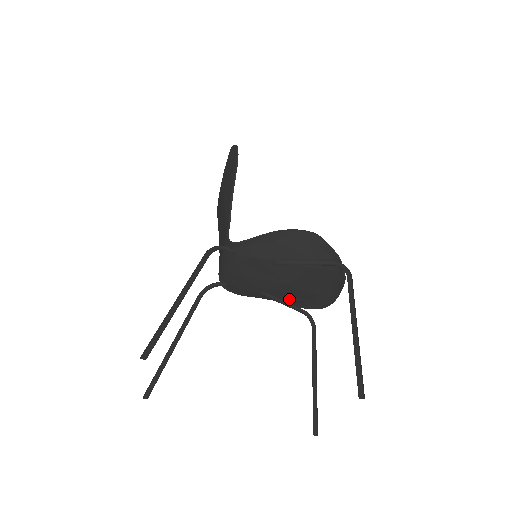
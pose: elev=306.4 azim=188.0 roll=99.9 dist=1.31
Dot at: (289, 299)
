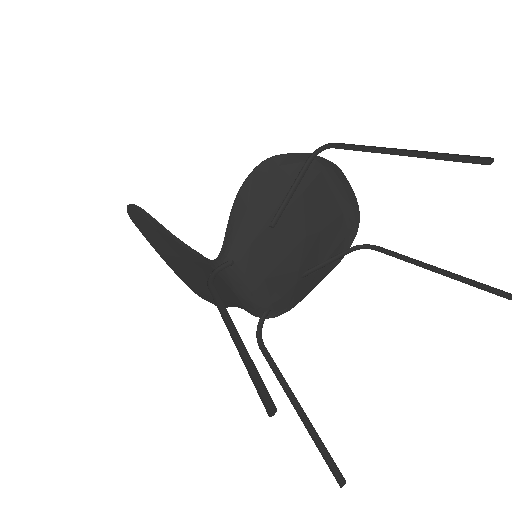
Dot at: (328, 256)
